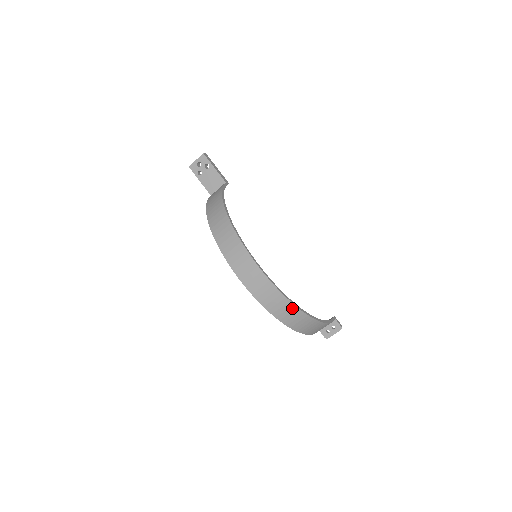
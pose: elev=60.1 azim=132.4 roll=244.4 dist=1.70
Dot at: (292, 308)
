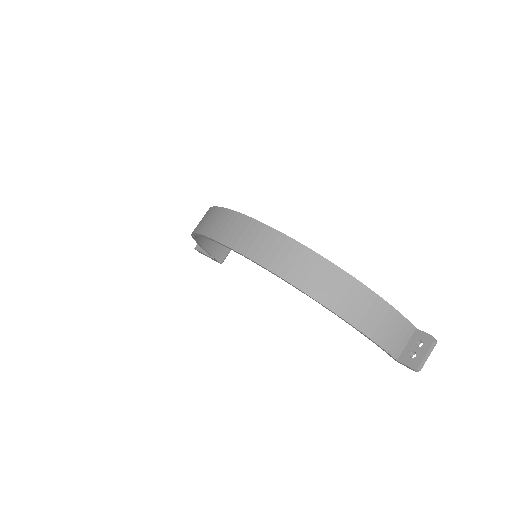
Dot at: (296, 249)
